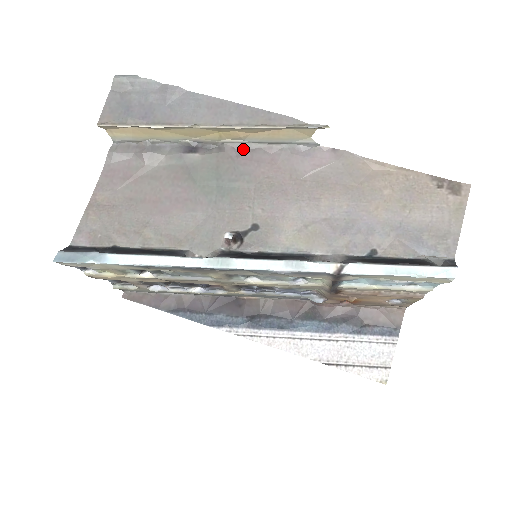
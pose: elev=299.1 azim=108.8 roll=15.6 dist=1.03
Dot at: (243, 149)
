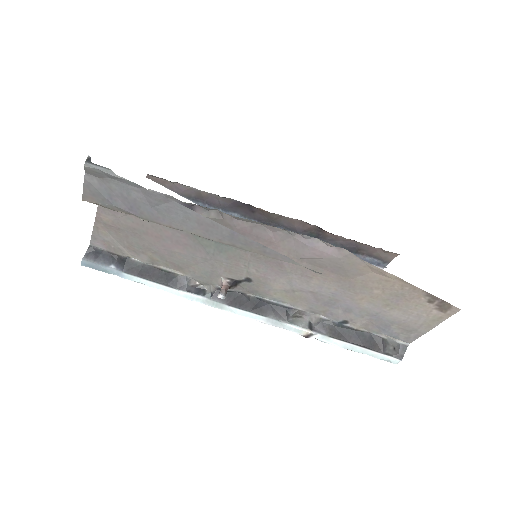
Dot at: (243, 220)
